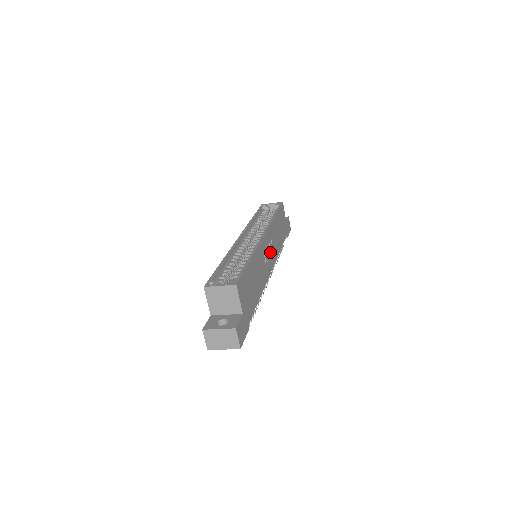
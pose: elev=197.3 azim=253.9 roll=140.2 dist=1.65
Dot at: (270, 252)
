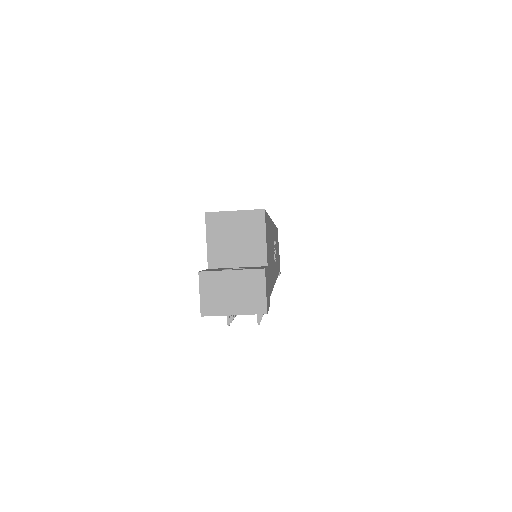
Dot at: occluded
